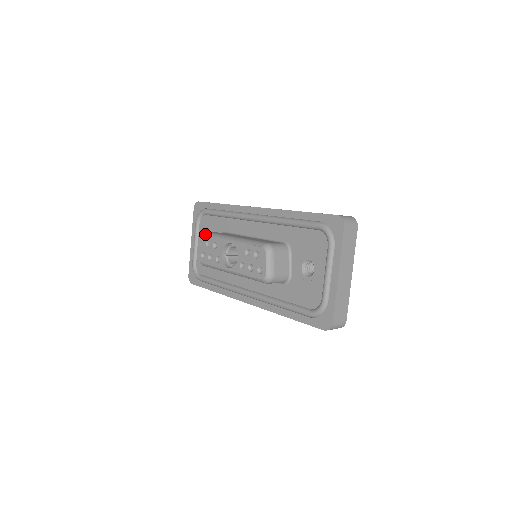
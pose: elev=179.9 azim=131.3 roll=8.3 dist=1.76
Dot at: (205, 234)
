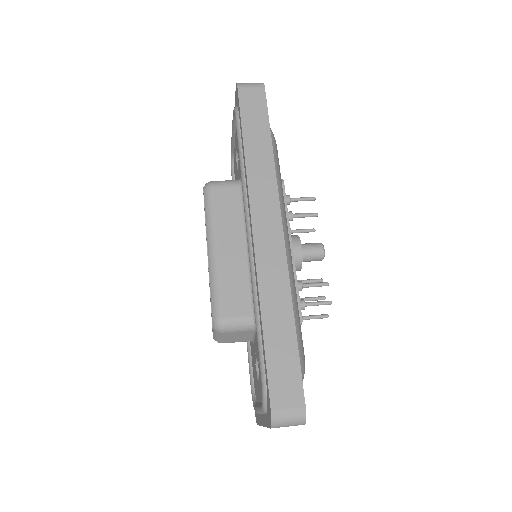
Dot at: (204, 188)
